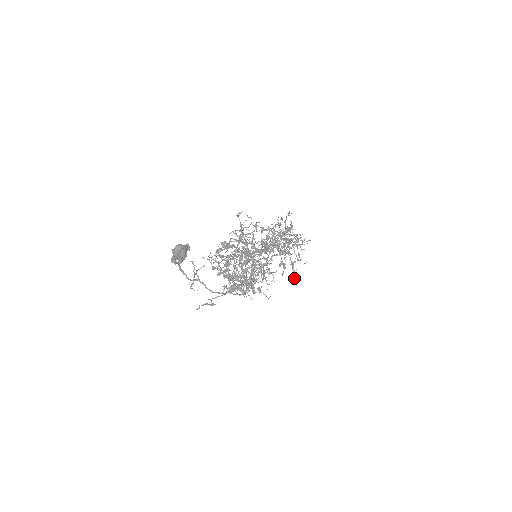
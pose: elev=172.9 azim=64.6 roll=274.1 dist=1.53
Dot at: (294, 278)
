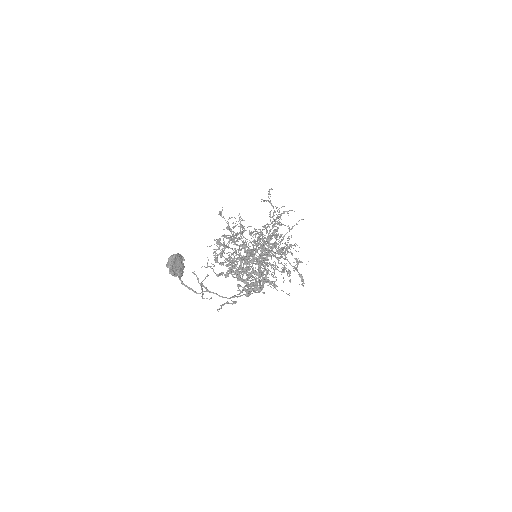
Dot at: (303, 282)
